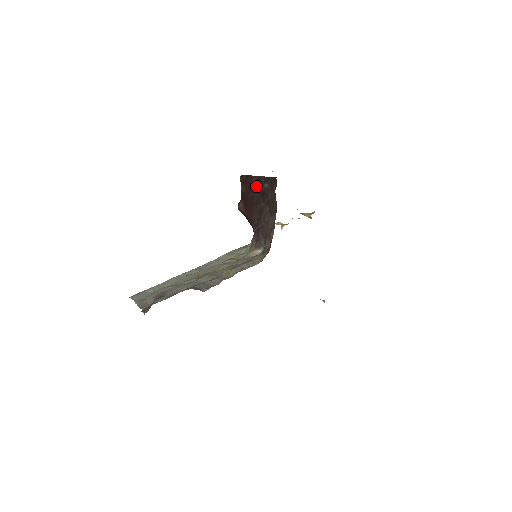
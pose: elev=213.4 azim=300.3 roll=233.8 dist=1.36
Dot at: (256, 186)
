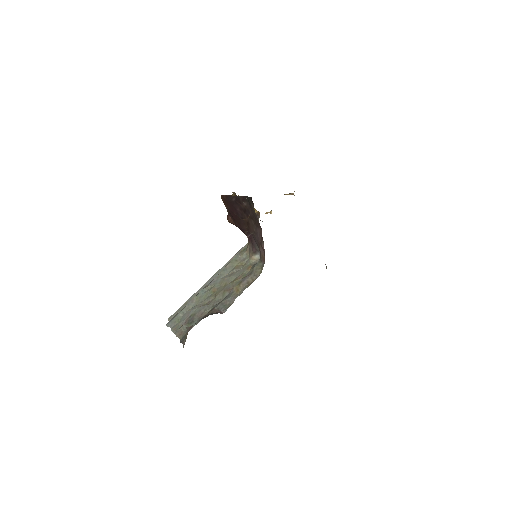
Dot at: (237, 204)
